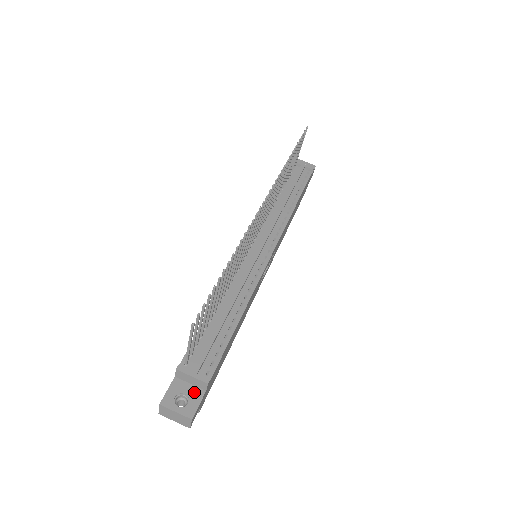
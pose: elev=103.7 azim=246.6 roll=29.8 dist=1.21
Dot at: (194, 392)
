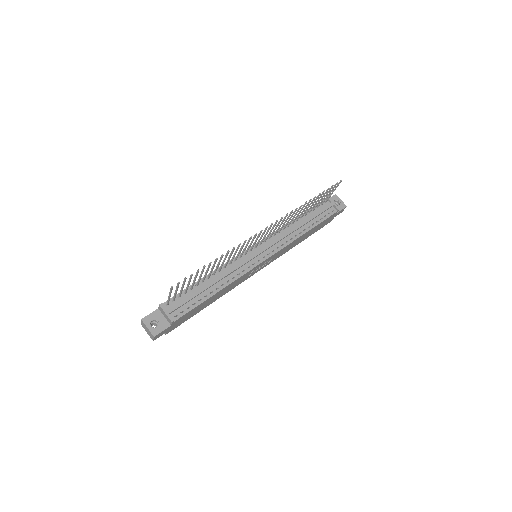
Dot at: (164, 323)
